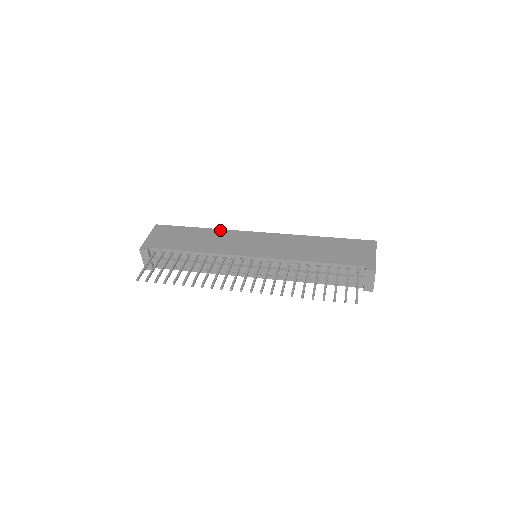
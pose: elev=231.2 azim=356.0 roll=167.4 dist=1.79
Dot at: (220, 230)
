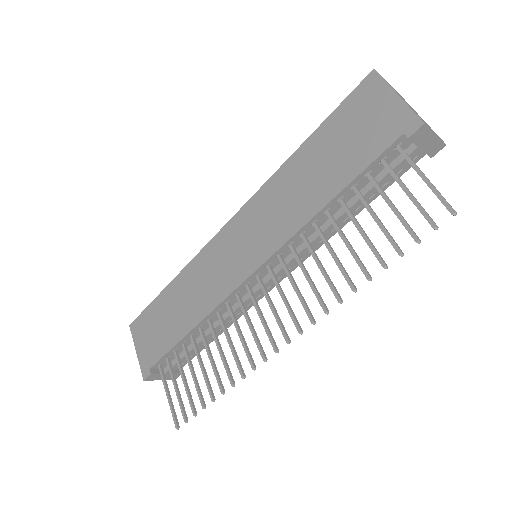
Dot at: (188, 267)
